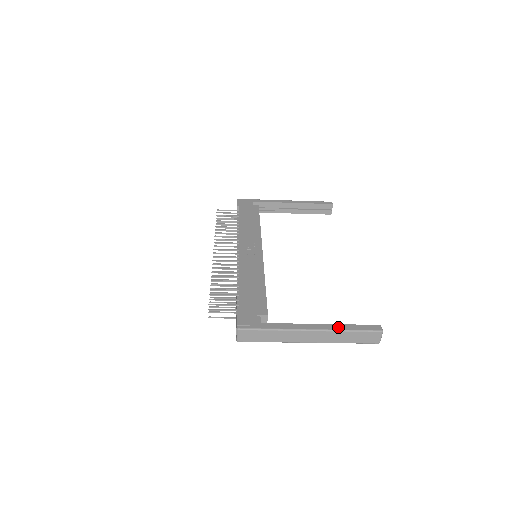
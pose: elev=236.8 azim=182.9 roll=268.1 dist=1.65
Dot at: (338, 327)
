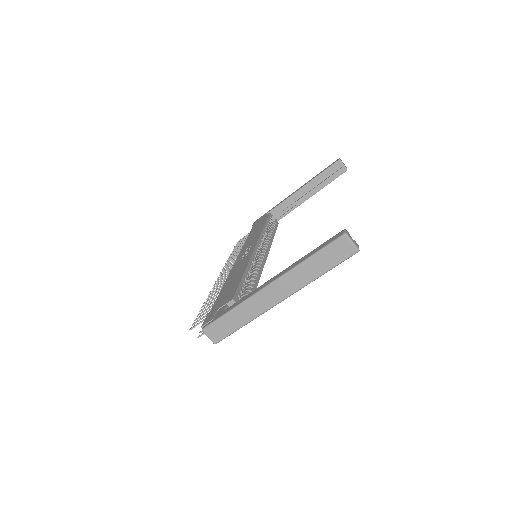
Dot at: (296, 263)
